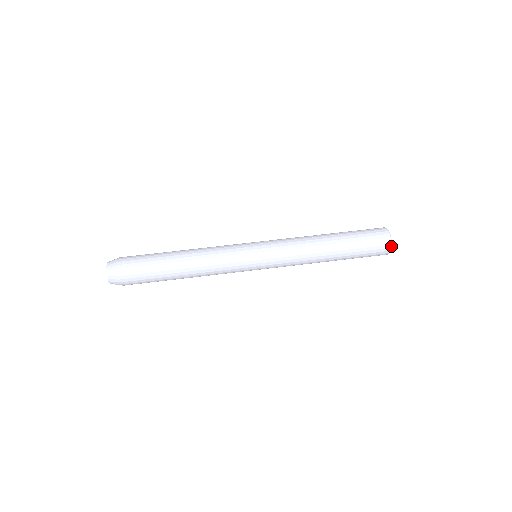
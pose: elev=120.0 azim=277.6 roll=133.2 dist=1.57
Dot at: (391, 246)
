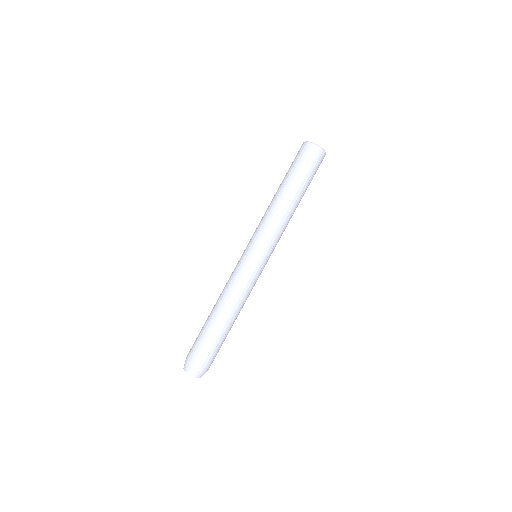
Dot at: (325, 153)
